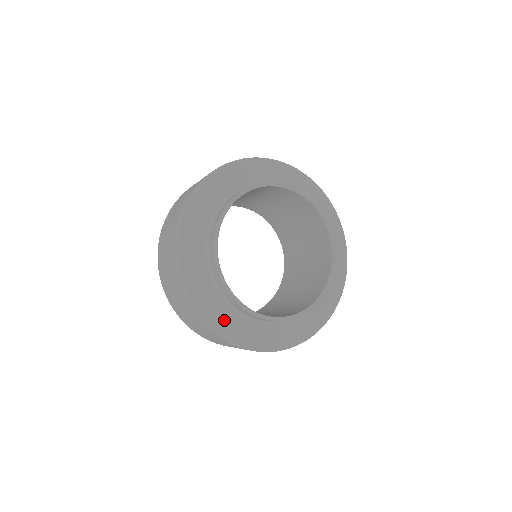
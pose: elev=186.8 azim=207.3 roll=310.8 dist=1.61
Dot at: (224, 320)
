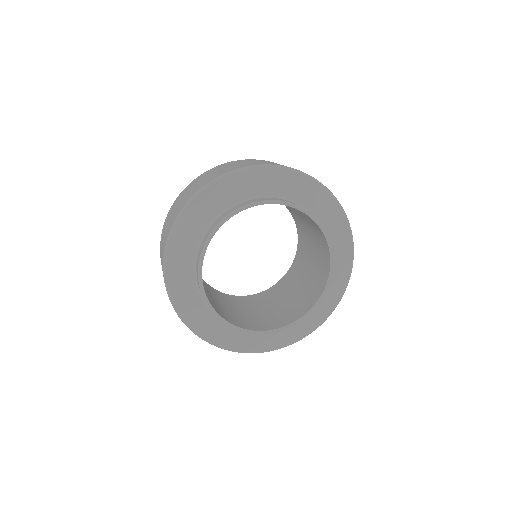
Dot at: (292, 332)
